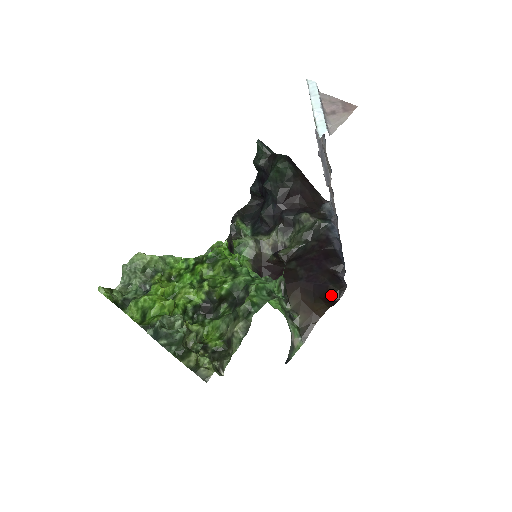
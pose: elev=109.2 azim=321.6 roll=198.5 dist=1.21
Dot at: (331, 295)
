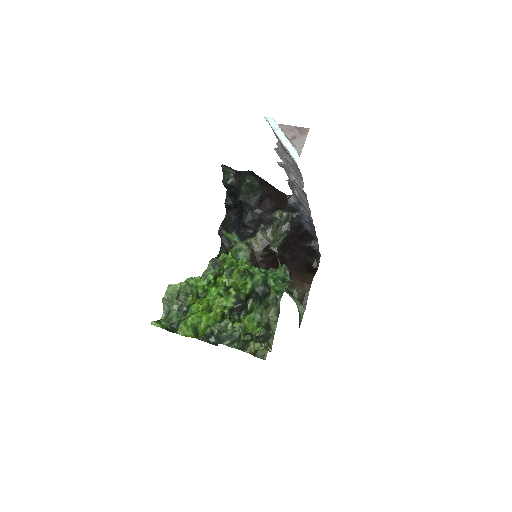
Dot at: (311, 265)
